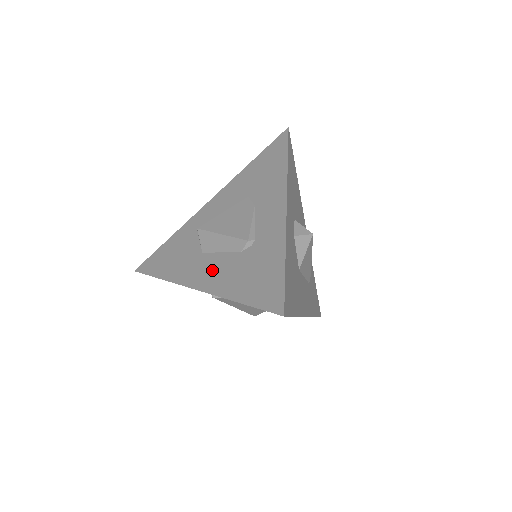
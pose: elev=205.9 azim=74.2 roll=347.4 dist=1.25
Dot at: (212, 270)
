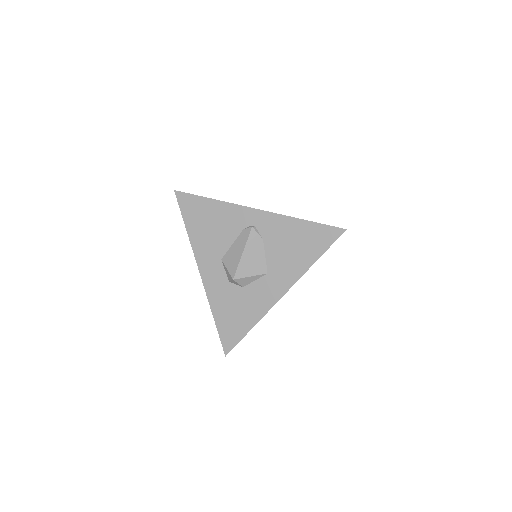
Dot at: occluded
